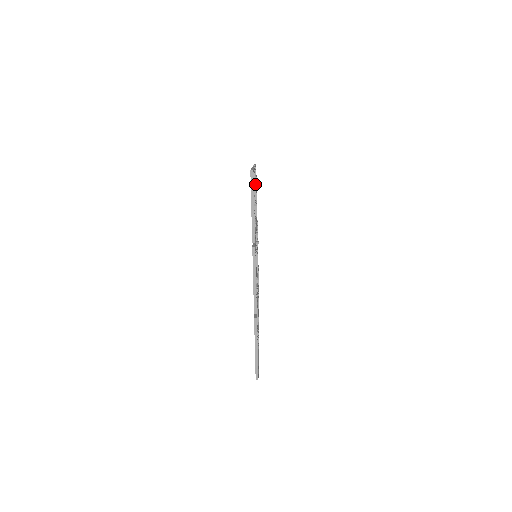
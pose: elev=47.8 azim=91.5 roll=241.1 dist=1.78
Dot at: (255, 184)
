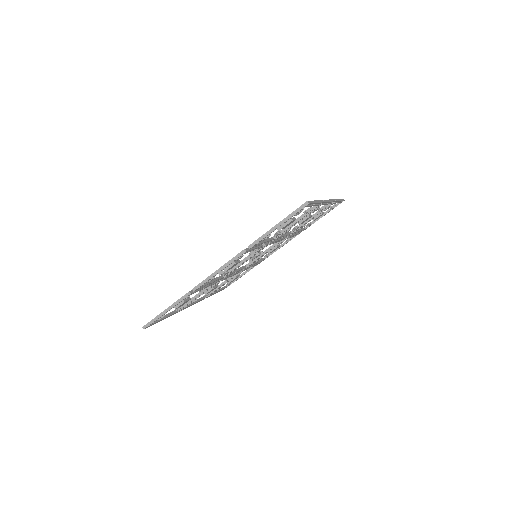
Dot at: (319, 212)
